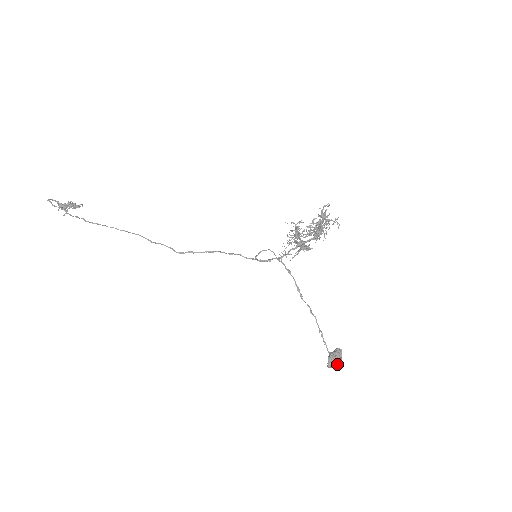
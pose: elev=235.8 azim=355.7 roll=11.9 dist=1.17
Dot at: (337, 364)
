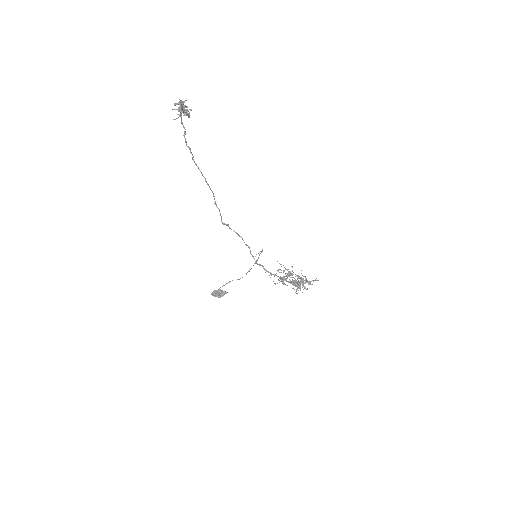
Dot at: (218, 297)
